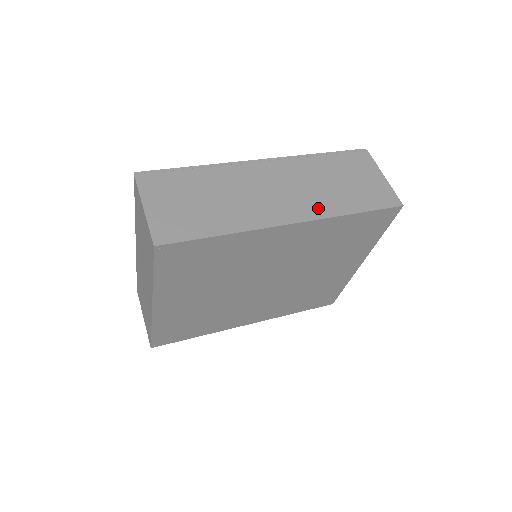
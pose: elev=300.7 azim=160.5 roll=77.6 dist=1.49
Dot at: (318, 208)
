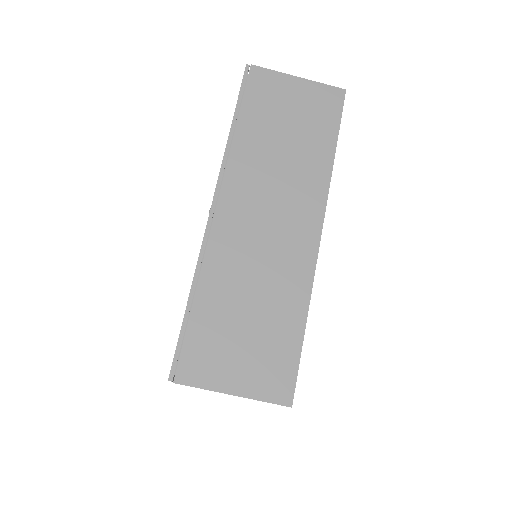
Dot at: (312, 188)
